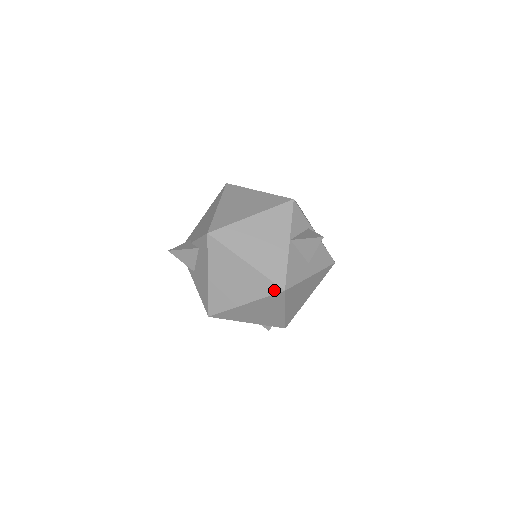
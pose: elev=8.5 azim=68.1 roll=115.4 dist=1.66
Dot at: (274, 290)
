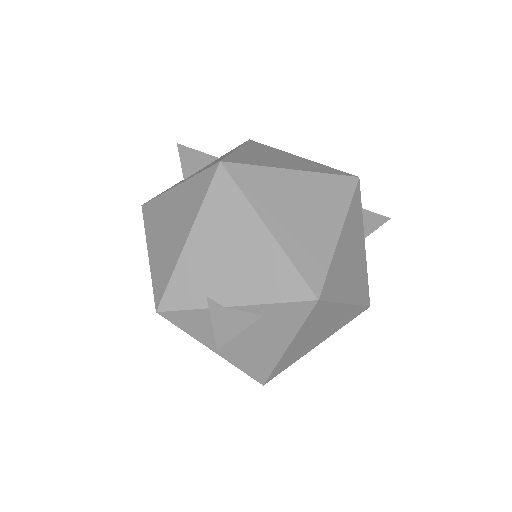
Dot at: (360, 313)
